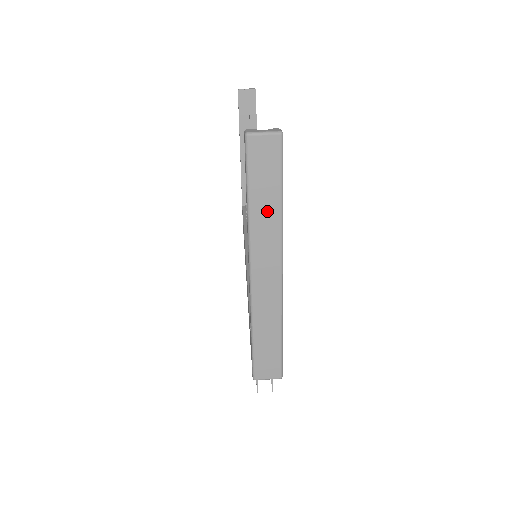
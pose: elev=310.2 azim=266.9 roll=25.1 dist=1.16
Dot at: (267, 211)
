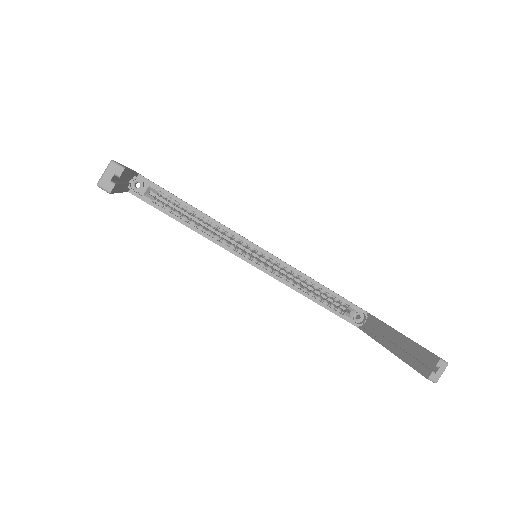
Dot at: occluded
